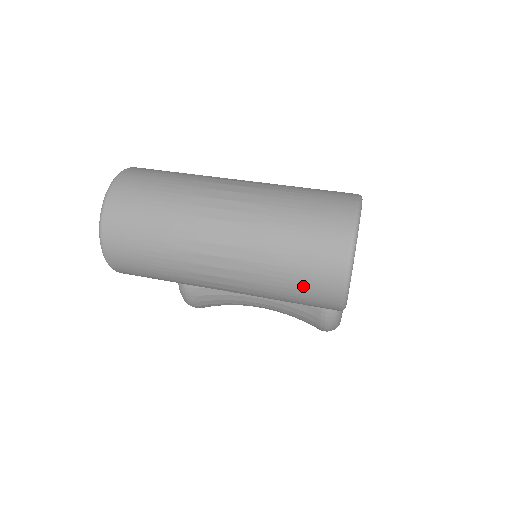
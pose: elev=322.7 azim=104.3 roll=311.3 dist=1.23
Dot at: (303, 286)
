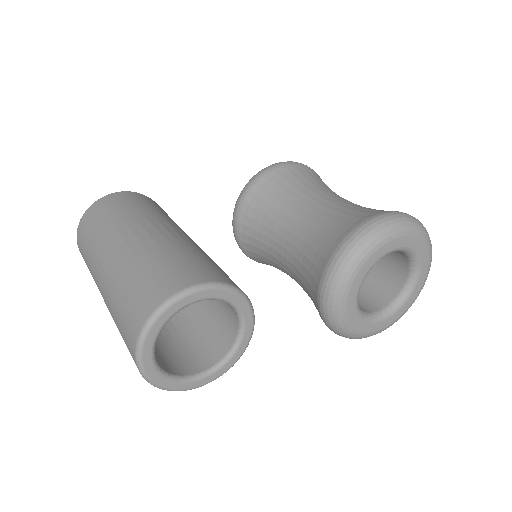
Dot at: occluded
